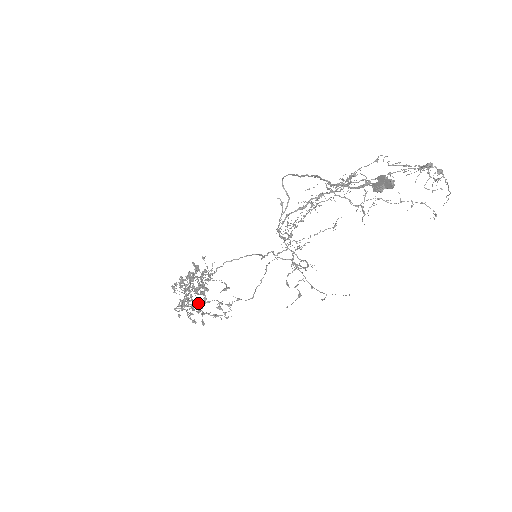
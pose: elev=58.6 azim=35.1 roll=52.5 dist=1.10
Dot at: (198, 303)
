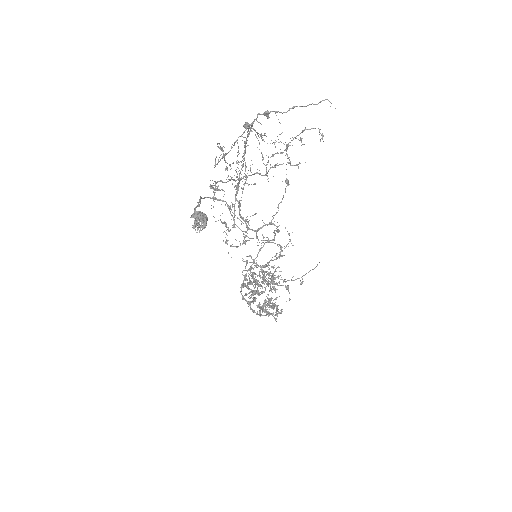
Dot at: occluded
